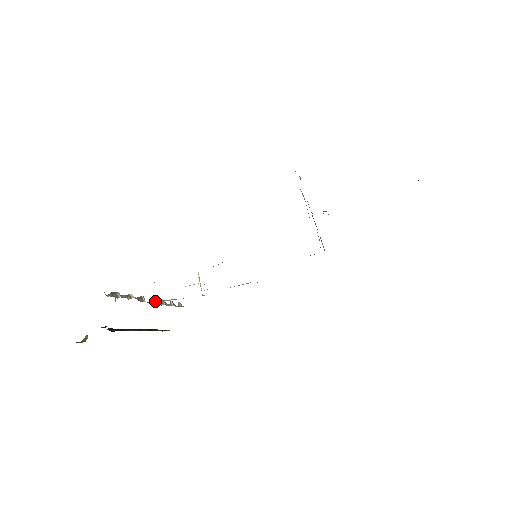
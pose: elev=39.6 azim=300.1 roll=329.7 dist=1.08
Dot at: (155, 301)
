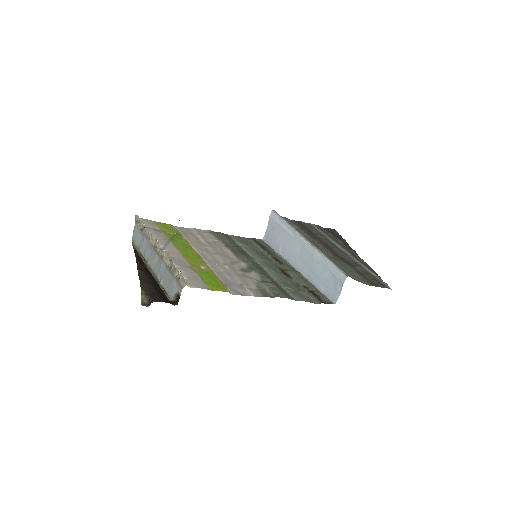
Dot at: (157, 243)
